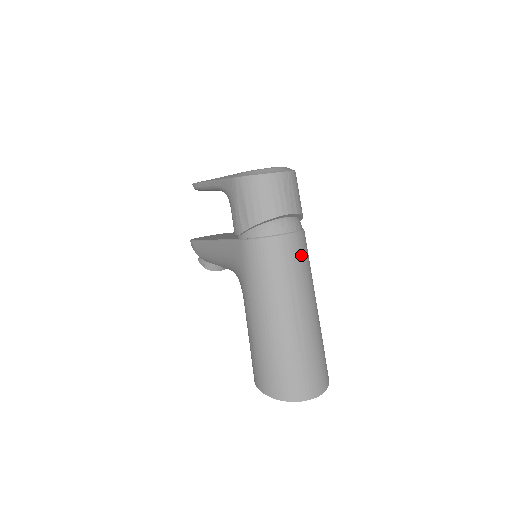
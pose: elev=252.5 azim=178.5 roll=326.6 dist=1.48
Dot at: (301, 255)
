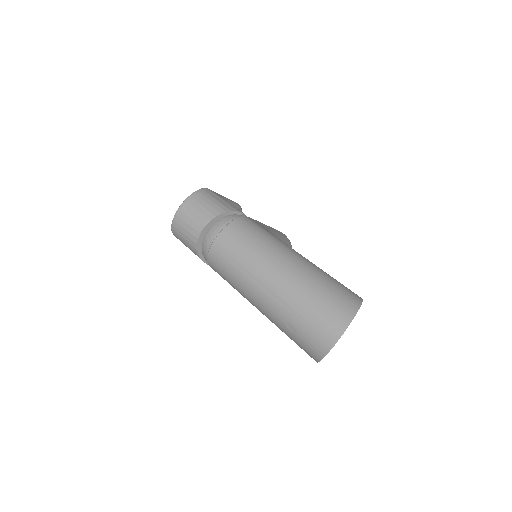
Dot at: (236, 244)
